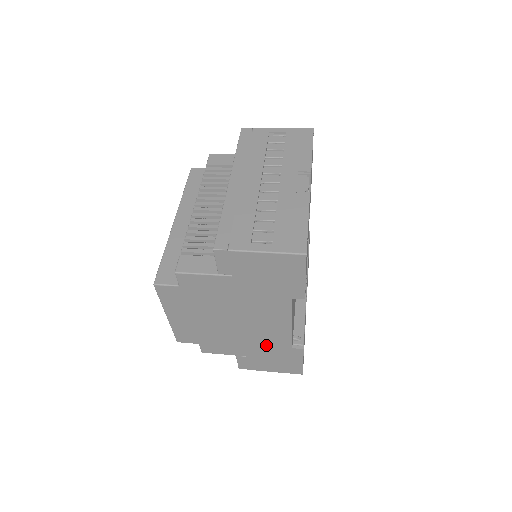
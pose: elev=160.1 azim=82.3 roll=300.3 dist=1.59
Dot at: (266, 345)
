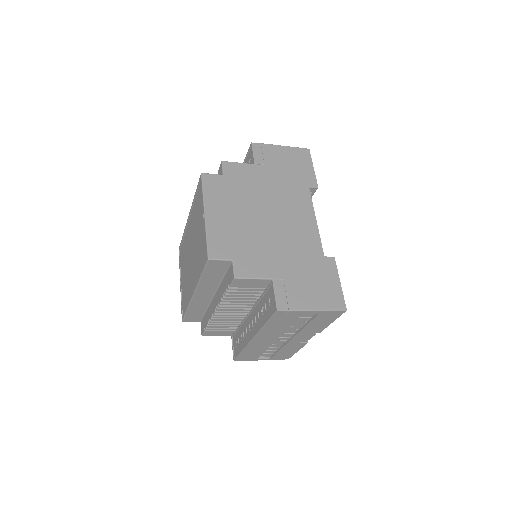
Dot at: (300, 254)
